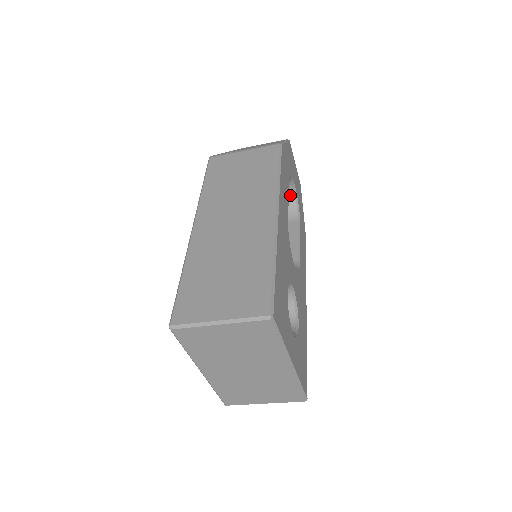
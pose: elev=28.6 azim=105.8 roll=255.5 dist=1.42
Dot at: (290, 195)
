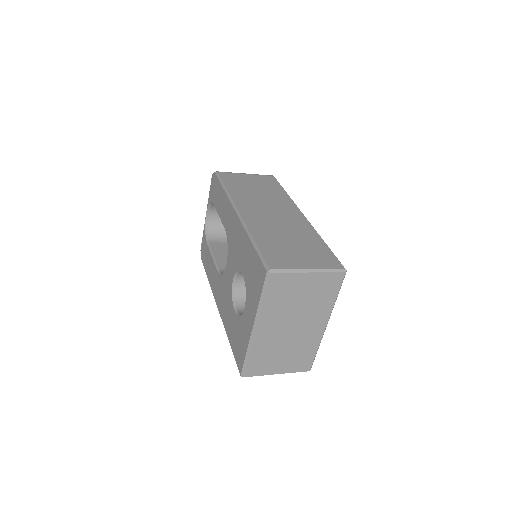
Dot at: occluded
